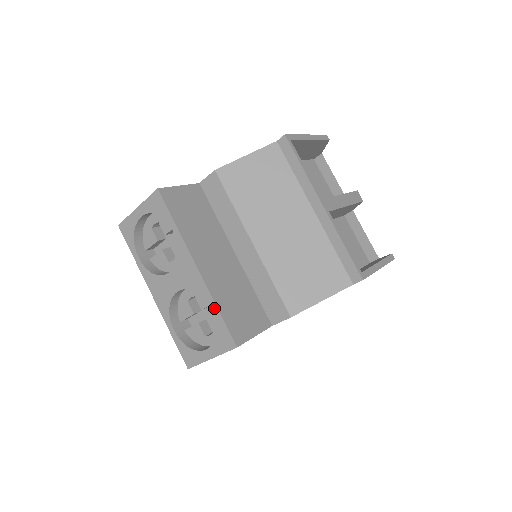
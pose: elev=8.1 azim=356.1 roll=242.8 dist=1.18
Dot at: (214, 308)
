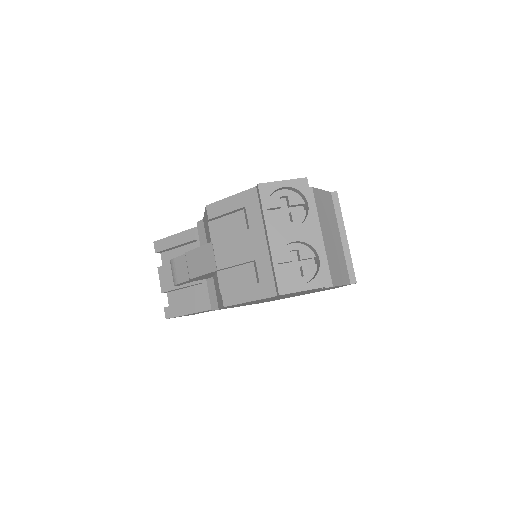
Dot at: (322, 259)
